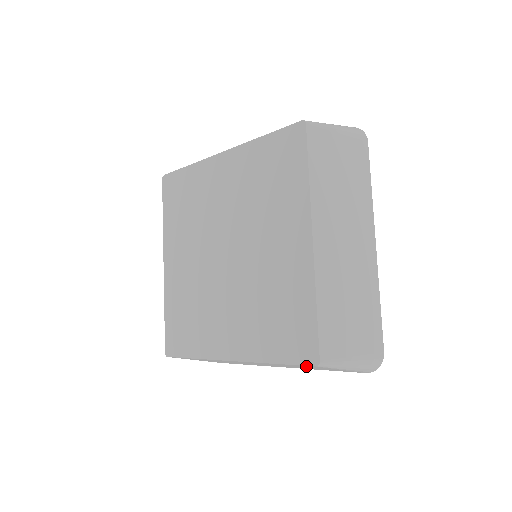
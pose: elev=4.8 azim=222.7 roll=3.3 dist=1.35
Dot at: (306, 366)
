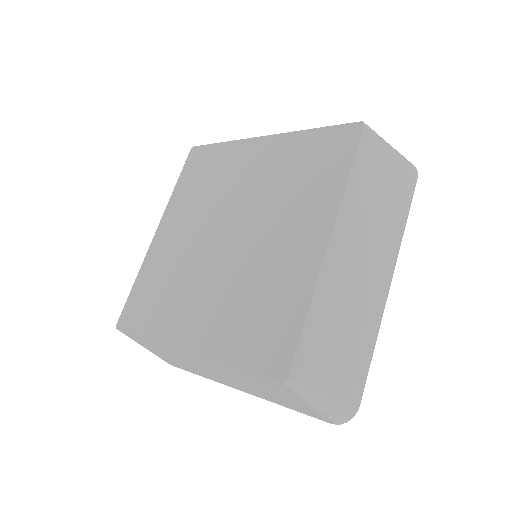
Dot at: (268, 382)
